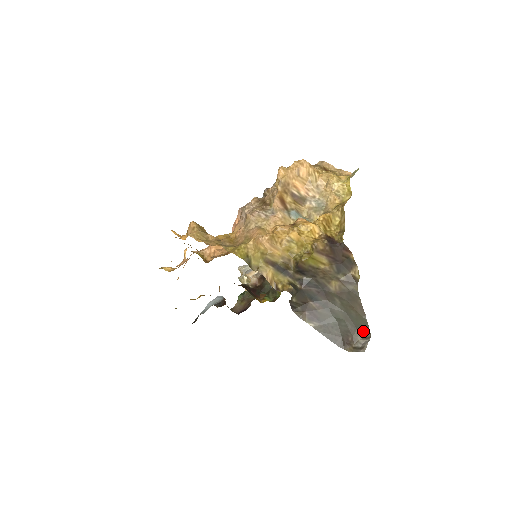
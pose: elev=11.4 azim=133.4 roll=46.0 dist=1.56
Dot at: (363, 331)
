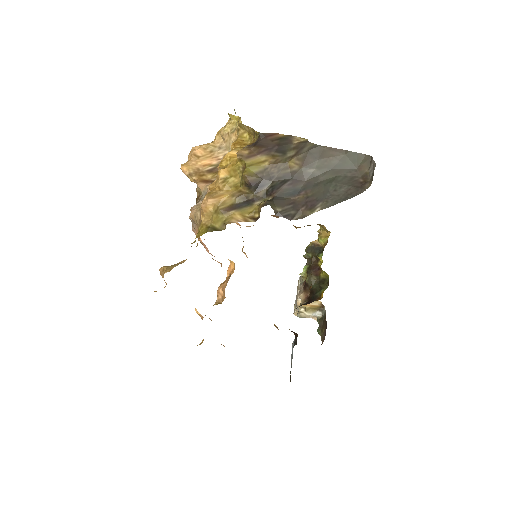
Dot at: (362, 163)
